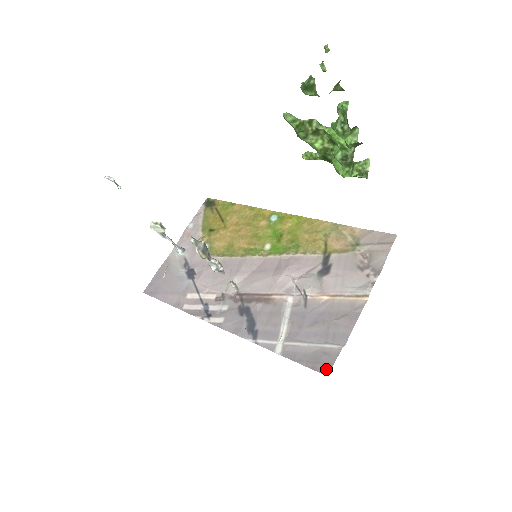
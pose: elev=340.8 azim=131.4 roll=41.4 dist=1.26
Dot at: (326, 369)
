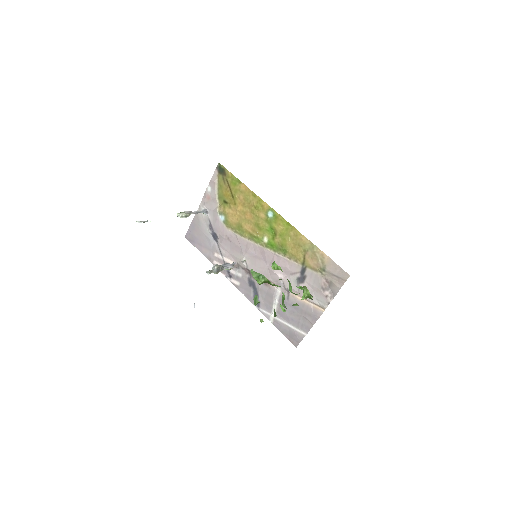
Dot at: (295, 344)
